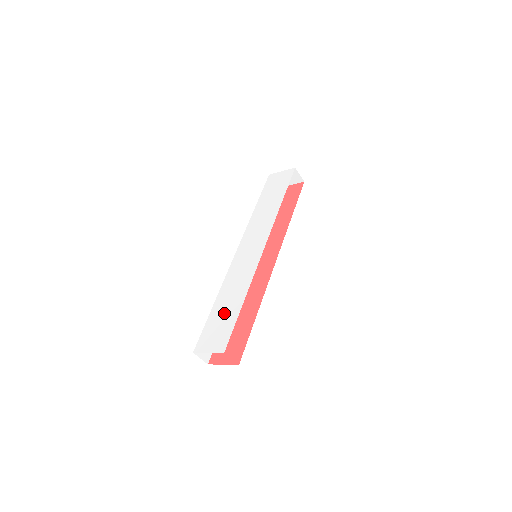
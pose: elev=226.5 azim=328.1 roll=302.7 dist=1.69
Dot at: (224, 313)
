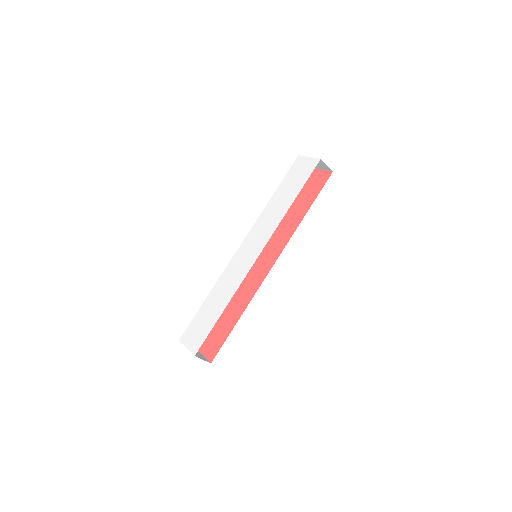
Dot at: (208, 314)
